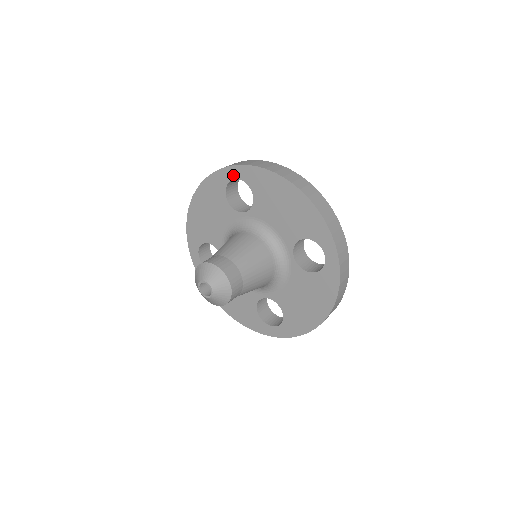
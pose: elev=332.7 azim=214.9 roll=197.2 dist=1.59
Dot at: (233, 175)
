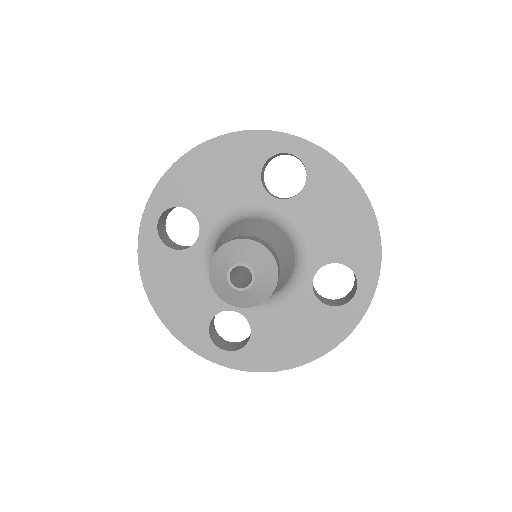
Dot at: (293, 148)
